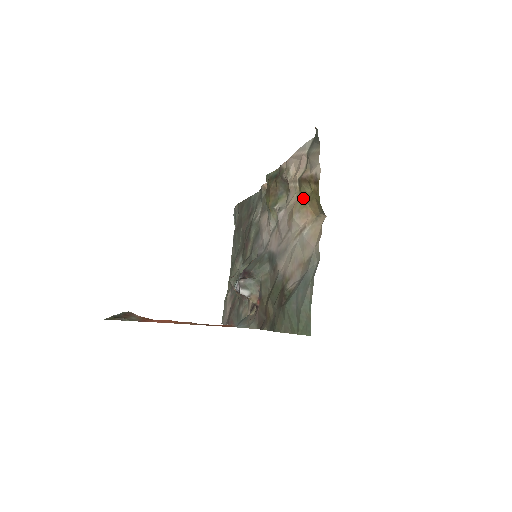
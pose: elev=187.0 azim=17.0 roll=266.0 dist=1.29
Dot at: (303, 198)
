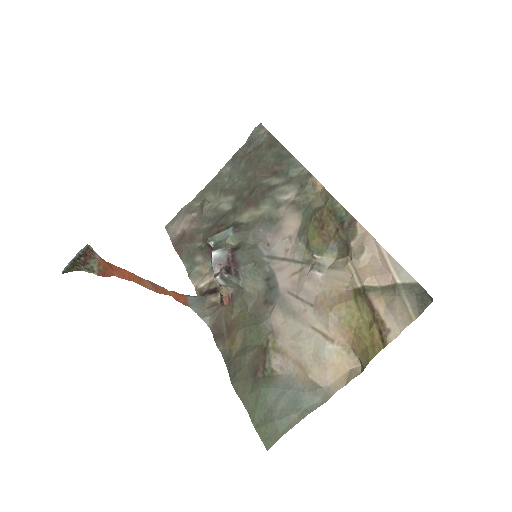
Dot at: (354, 313)
